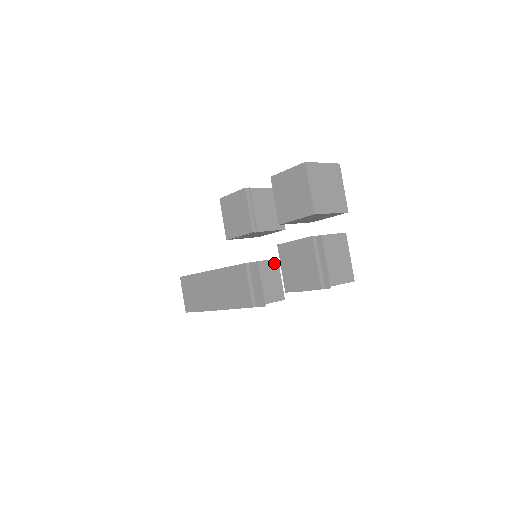
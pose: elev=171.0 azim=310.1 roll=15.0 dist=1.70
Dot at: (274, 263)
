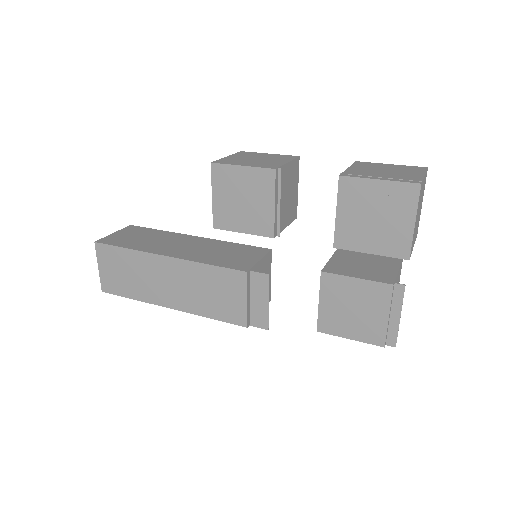
Dot at: (268, 257)
